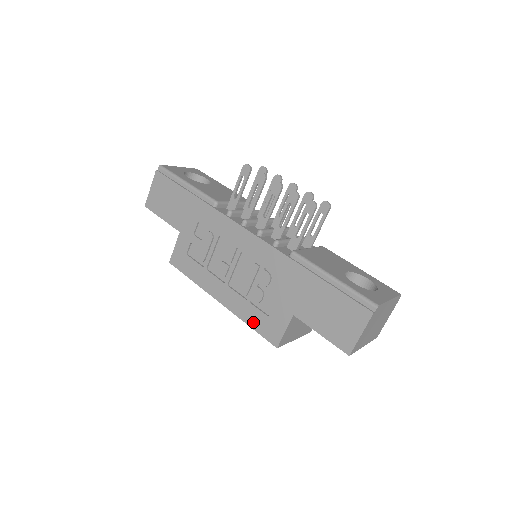
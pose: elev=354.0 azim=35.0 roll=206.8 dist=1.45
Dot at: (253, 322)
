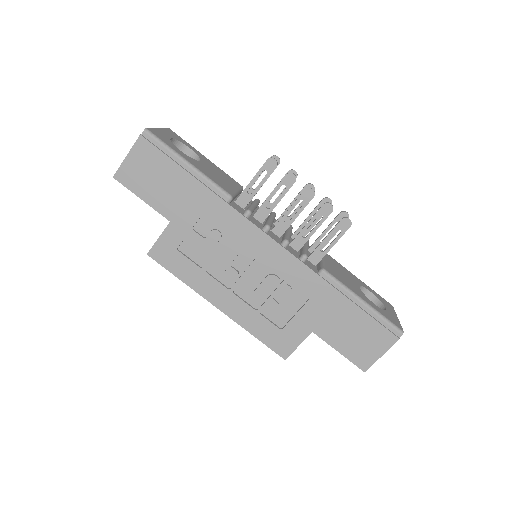
Dot at: (260, 333)
